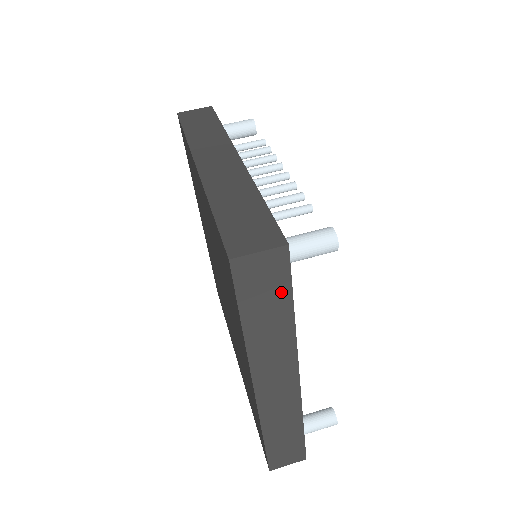
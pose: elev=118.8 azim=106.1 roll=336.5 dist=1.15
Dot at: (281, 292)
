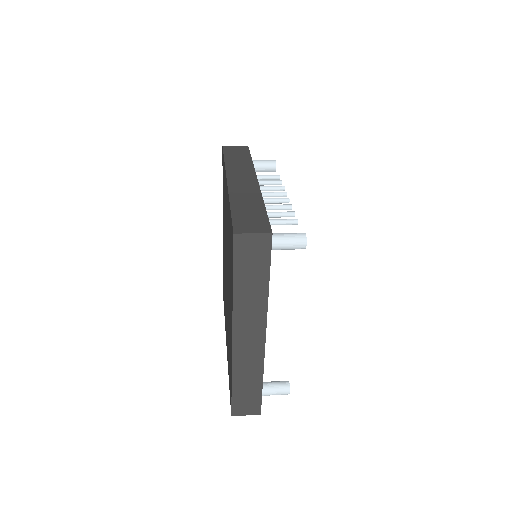
Dot at: (263, 265)
